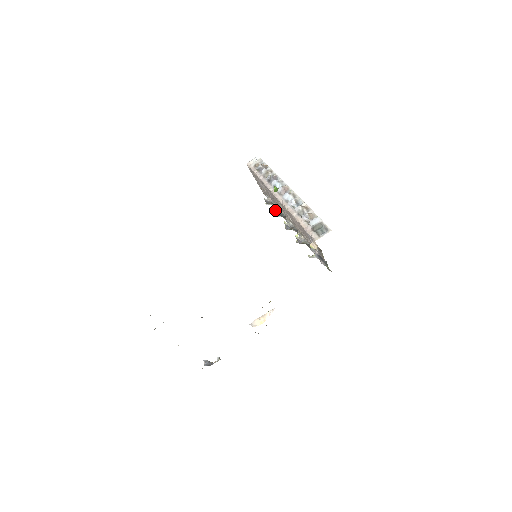
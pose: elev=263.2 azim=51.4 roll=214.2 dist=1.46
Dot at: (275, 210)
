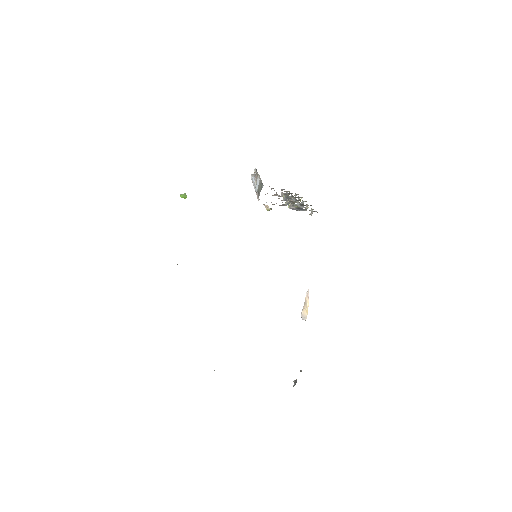
Dot at: occluded
